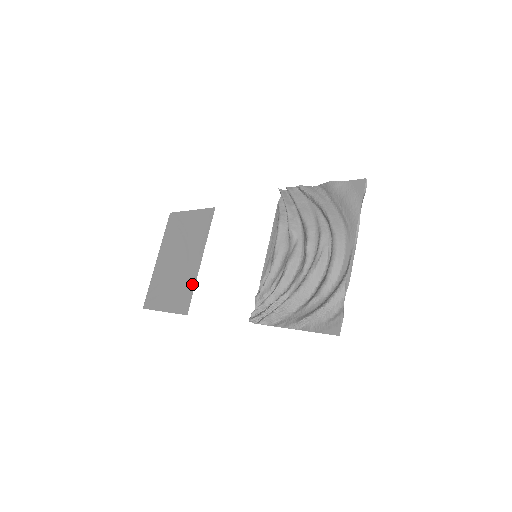
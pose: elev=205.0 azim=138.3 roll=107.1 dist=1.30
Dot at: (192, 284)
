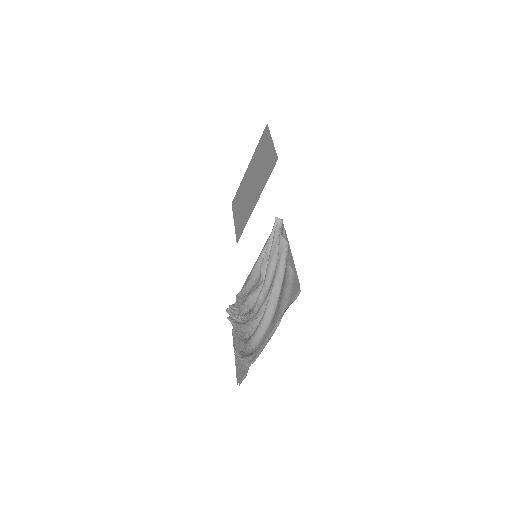
Dot at: (246, 220)
